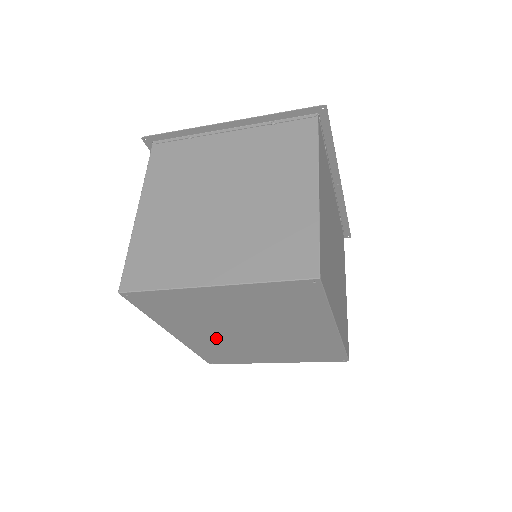
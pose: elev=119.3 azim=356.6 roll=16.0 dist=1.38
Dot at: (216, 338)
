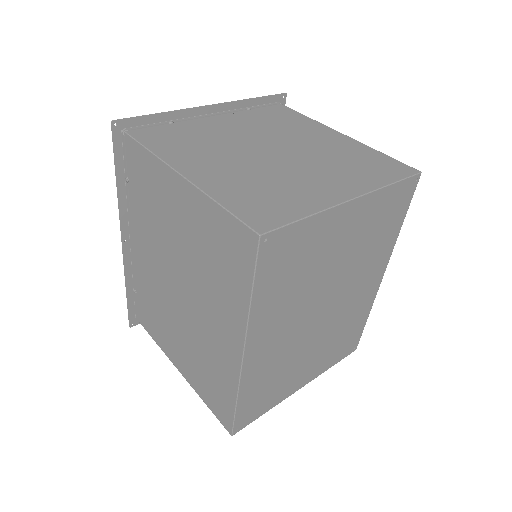
Dot at: (284, 342)
